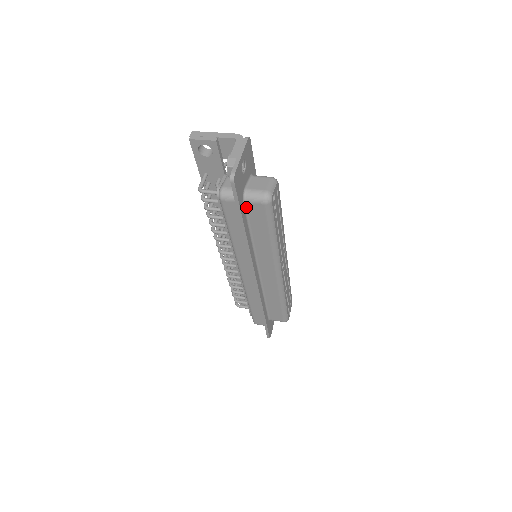
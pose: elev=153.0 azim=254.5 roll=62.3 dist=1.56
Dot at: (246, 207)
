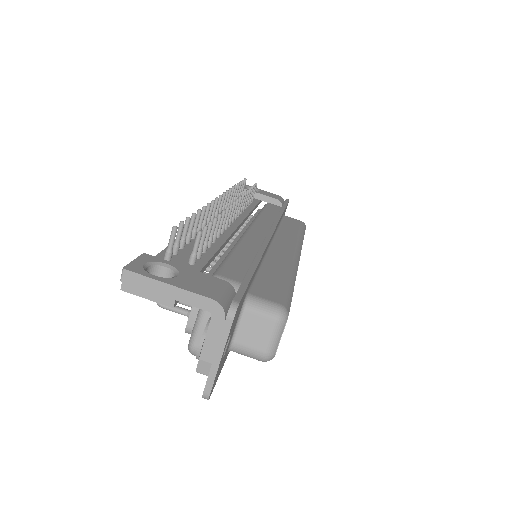
Dot at: occluded
